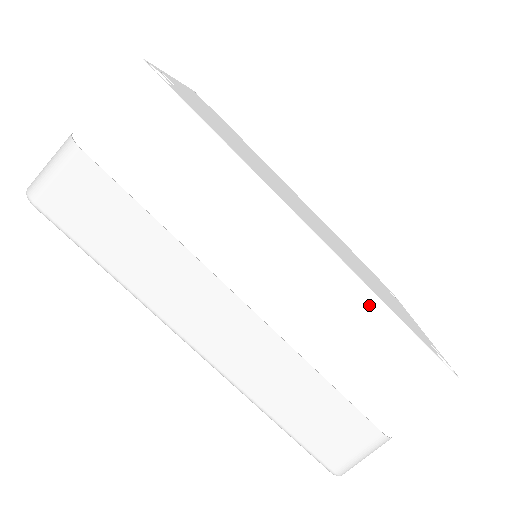
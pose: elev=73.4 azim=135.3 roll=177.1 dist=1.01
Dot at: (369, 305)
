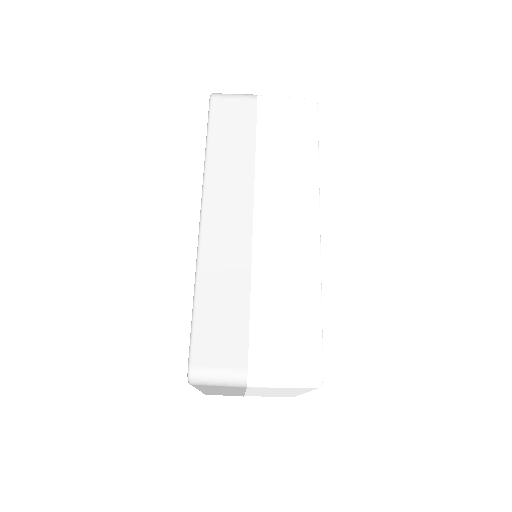
Dot at: (313, 282)
